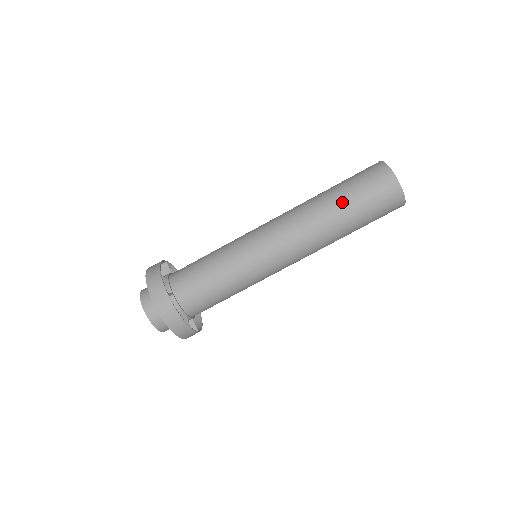
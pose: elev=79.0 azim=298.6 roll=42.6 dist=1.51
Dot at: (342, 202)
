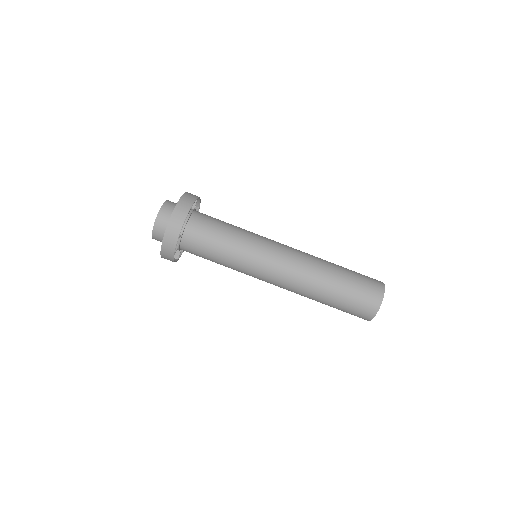
Dot at: (341, 273)
